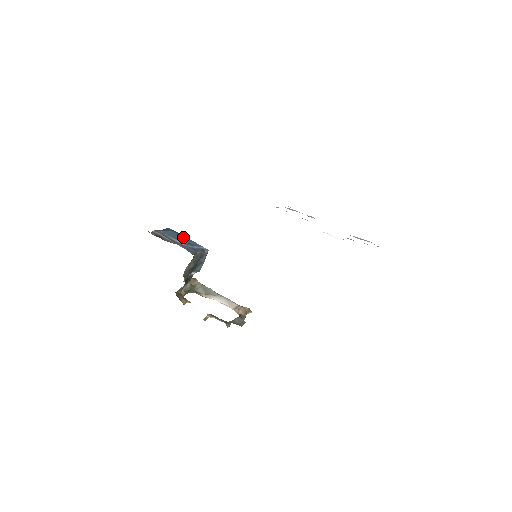
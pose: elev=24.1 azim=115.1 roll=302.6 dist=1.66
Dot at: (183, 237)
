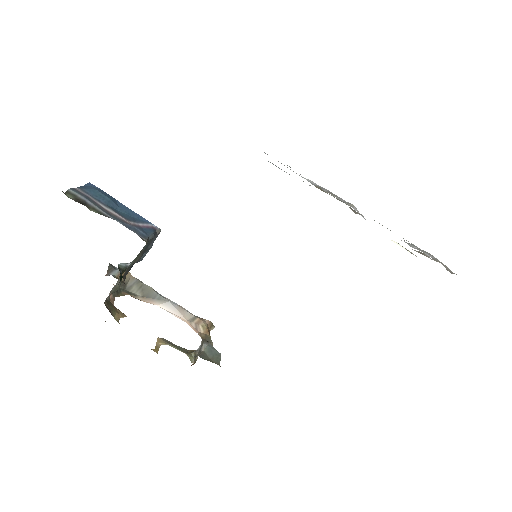
Dot at: (118, 203)
